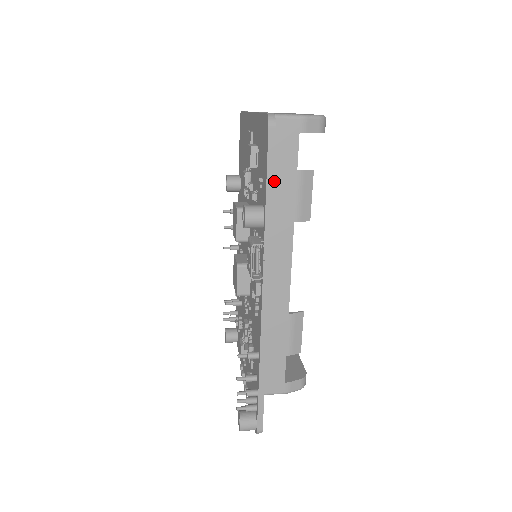
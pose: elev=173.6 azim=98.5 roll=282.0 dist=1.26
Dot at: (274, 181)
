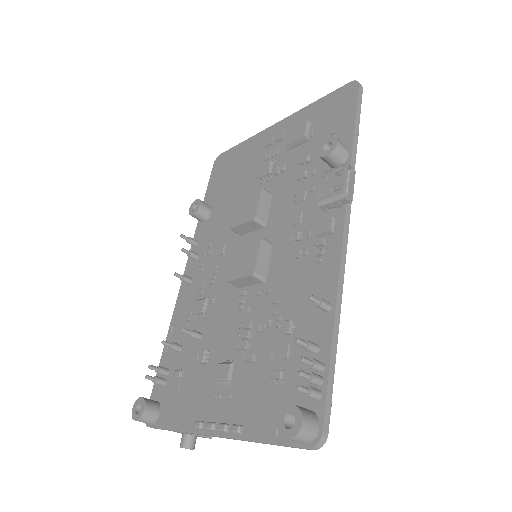
Dot at: occluded
